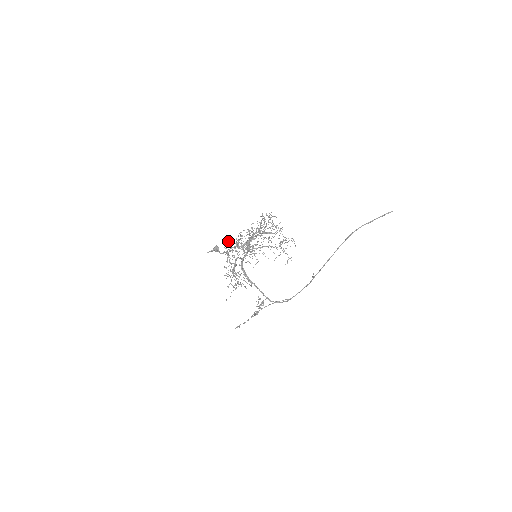
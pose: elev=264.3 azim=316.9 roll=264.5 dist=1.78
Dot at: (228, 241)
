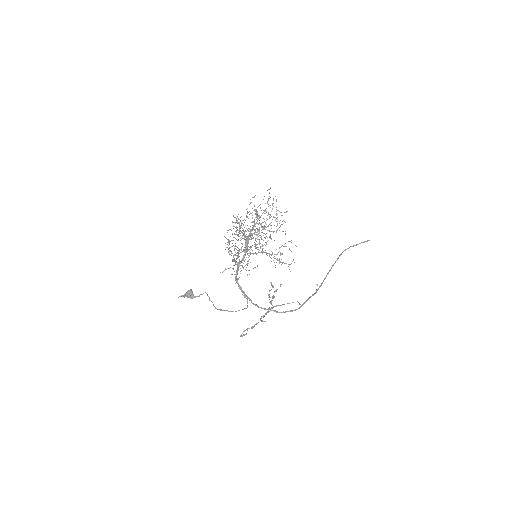
Dot at: (234, 217)
